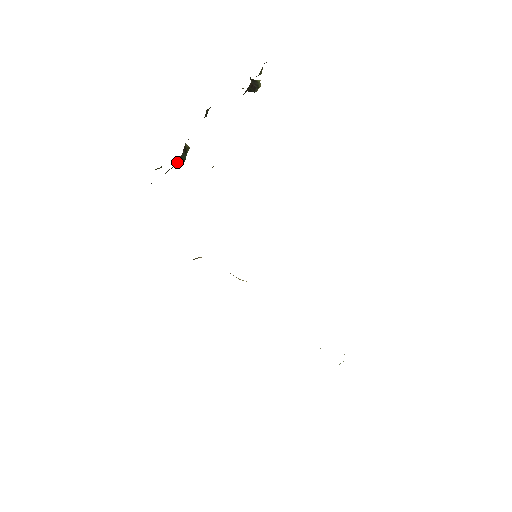
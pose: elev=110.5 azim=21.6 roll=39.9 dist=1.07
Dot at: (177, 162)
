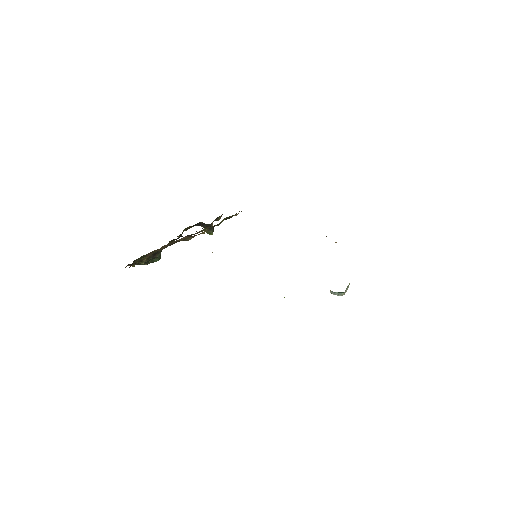
Dot at: (159, 252)
